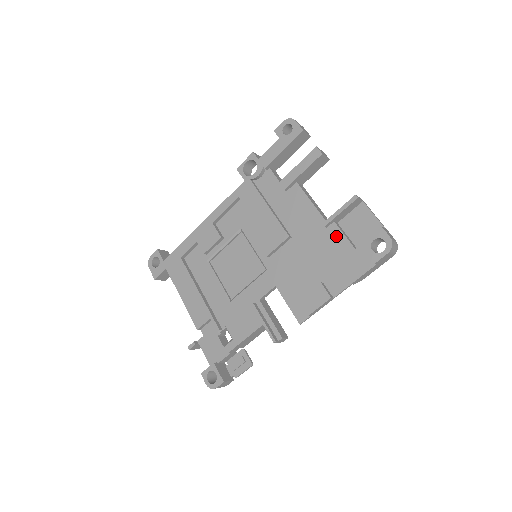
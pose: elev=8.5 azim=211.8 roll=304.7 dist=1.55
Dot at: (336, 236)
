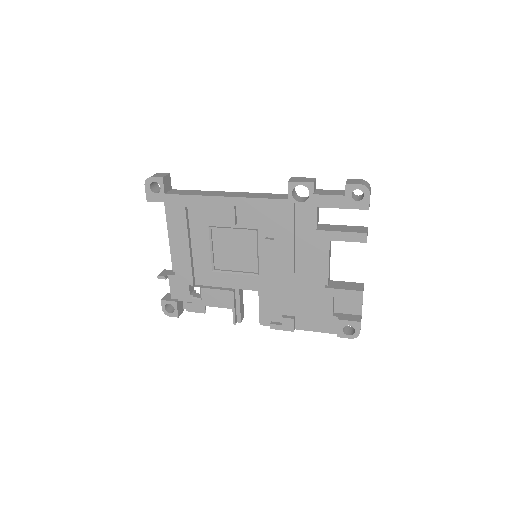
Dot at: (327, 299)
